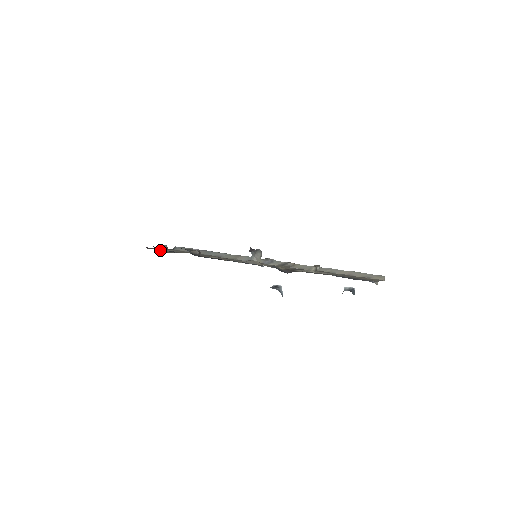
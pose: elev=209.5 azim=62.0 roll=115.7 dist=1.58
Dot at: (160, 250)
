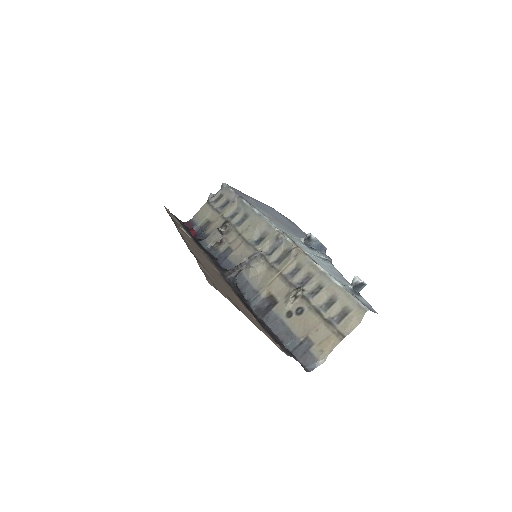
Dot at: (200, 222)
